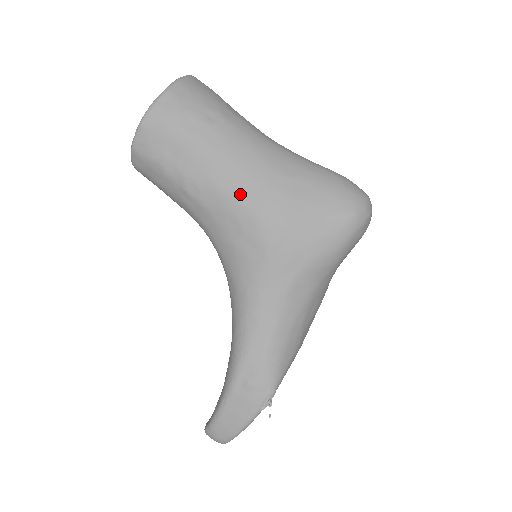
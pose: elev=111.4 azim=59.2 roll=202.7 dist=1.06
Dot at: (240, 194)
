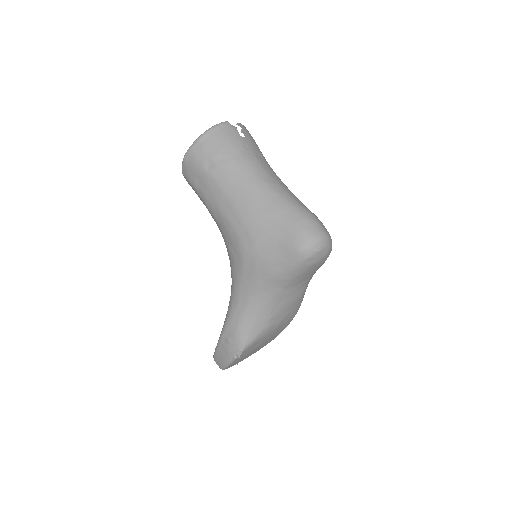
Dot at: (231, 218)
